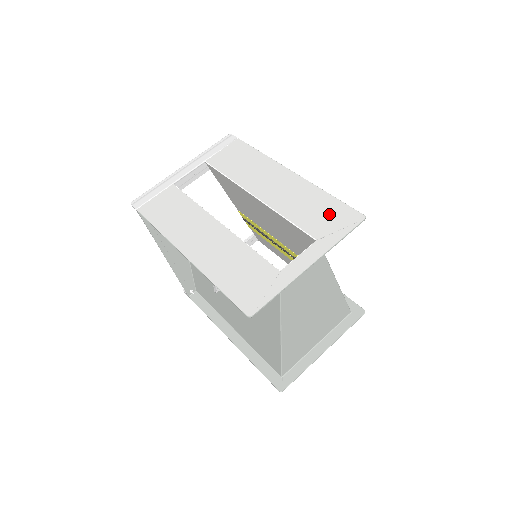
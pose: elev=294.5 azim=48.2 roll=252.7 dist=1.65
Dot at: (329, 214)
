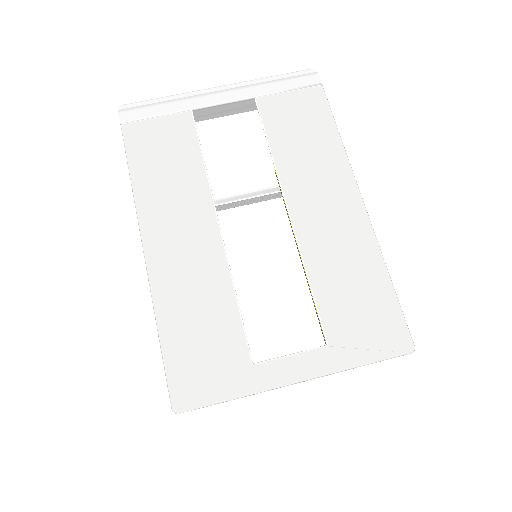
Dot at: (369, 312)
